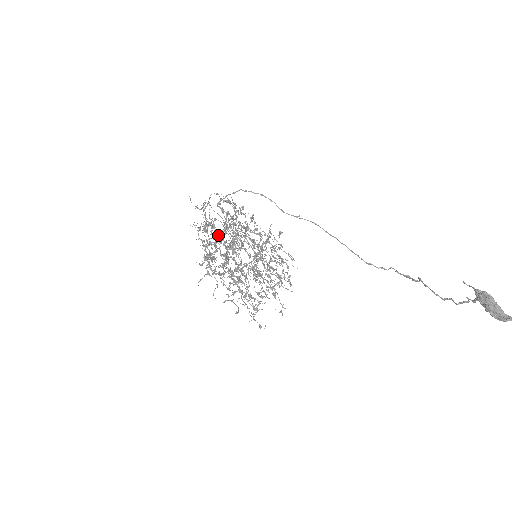
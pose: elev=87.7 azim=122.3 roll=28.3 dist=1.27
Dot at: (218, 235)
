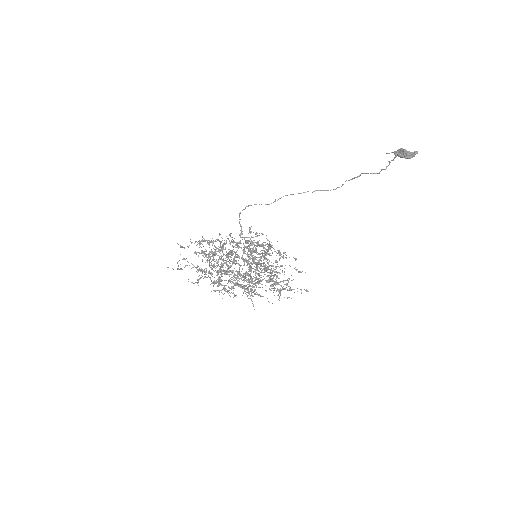
Dot at: occluded
